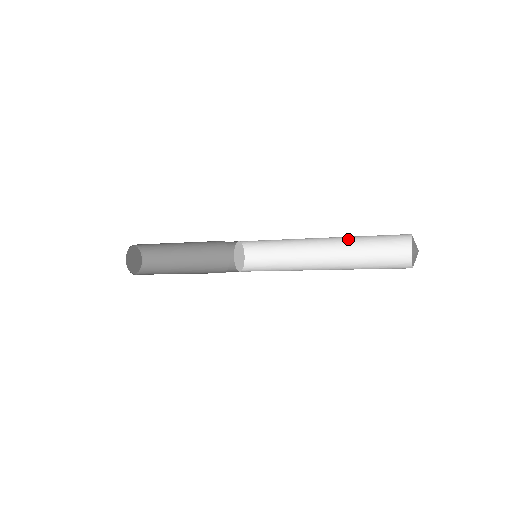
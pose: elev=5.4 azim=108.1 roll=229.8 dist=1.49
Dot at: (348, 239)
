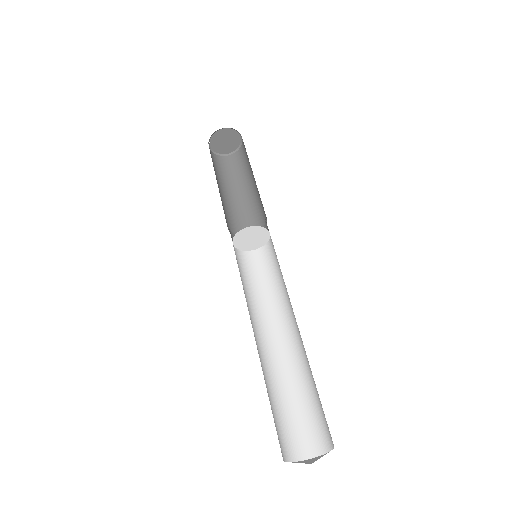
Dot at: occluded
